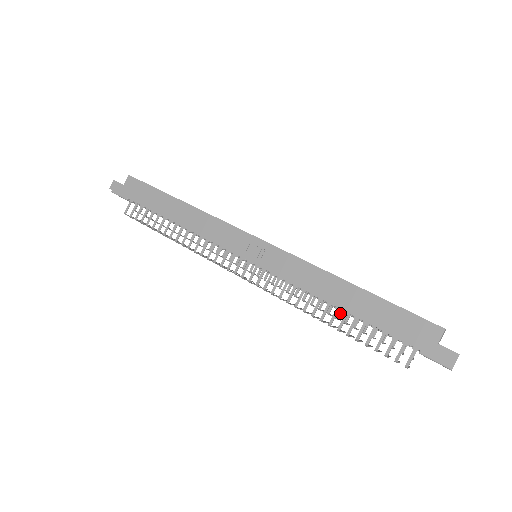
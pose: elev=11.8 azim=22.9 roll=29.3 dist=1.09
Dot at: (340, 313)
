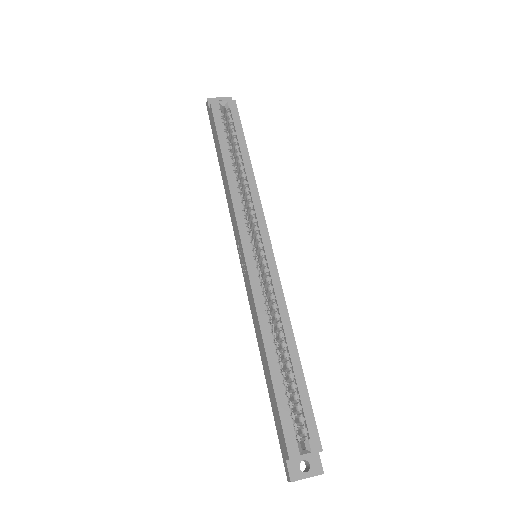
Dot at: occluded
